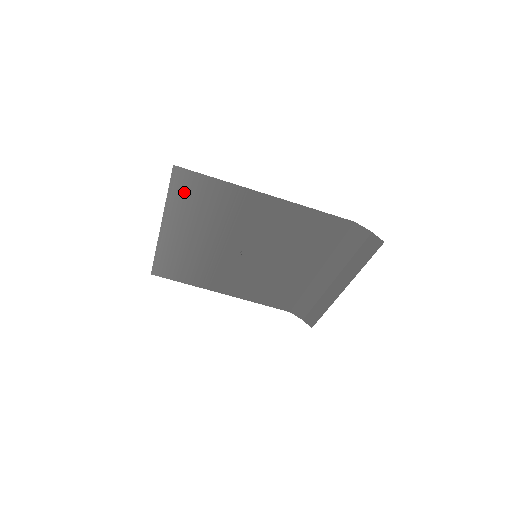
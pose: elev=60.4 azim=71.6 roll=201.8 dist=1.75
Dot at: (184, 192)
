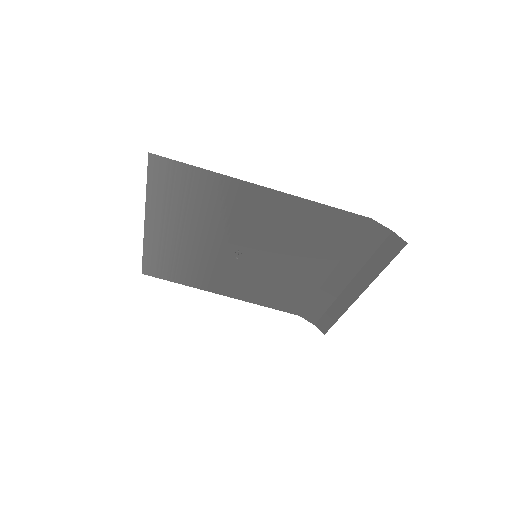
Dot at: (165, 184)
